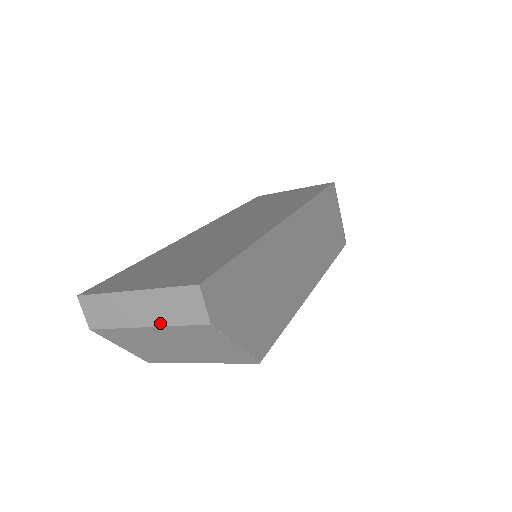
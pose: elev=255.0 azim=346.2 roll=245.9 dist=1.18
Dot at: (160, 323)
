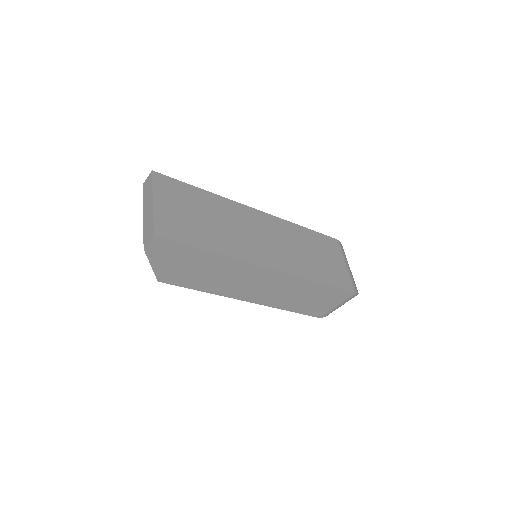
Dot at: (144, 222)
